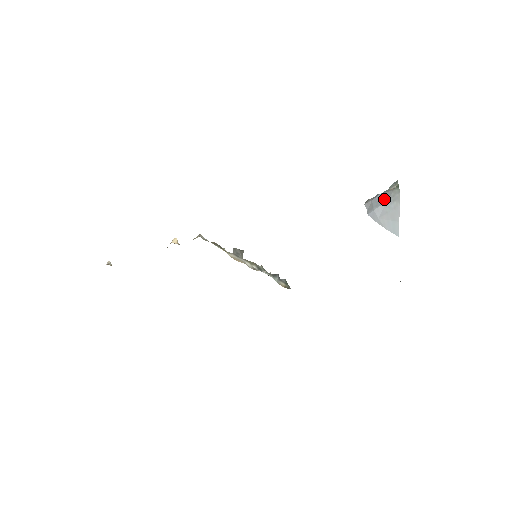
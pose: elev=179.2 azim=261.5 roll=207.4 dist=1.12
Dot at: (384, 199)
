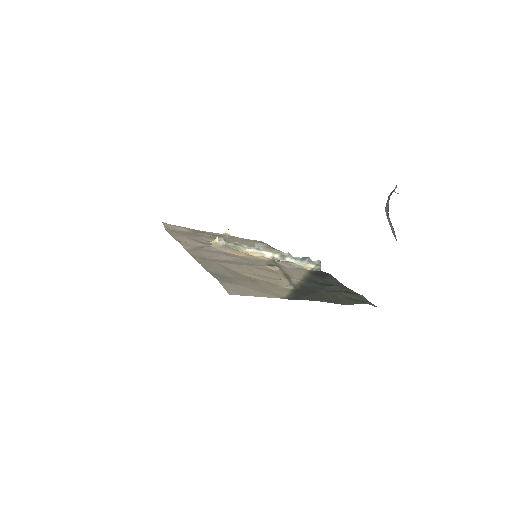
Dot at: occluded
